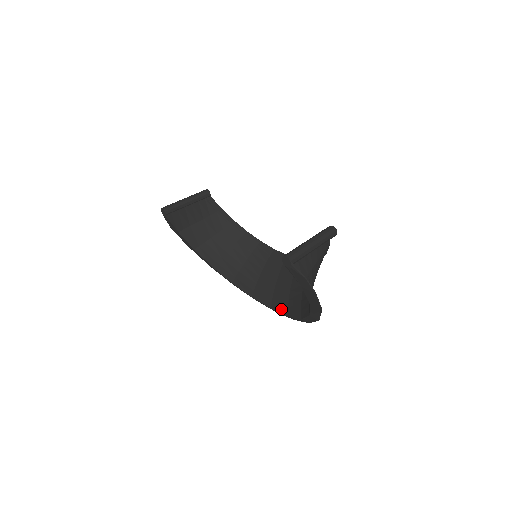
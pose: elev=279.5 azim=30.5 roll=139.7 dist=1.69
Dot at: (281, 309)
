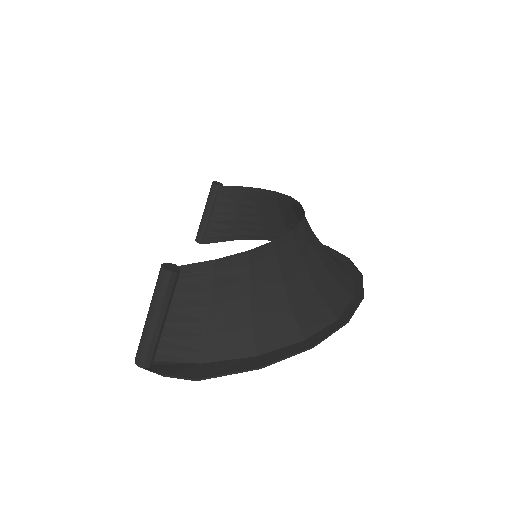
Dot at: (348, 285)
